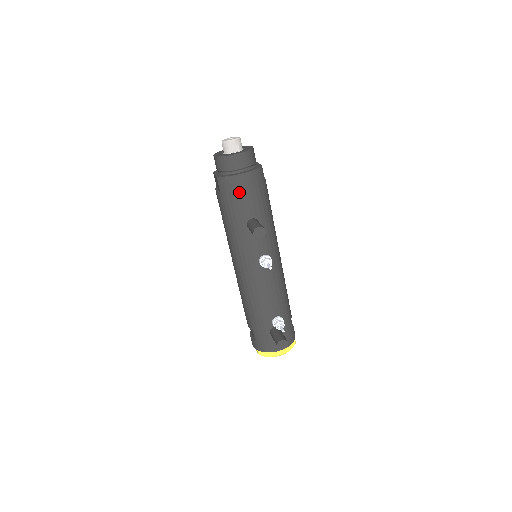
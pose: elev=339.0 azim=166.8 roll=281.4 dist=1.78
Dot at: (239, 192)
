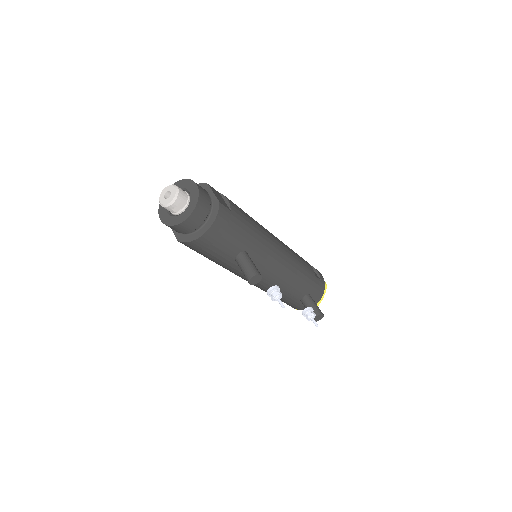
Dot at: (211, 246)
